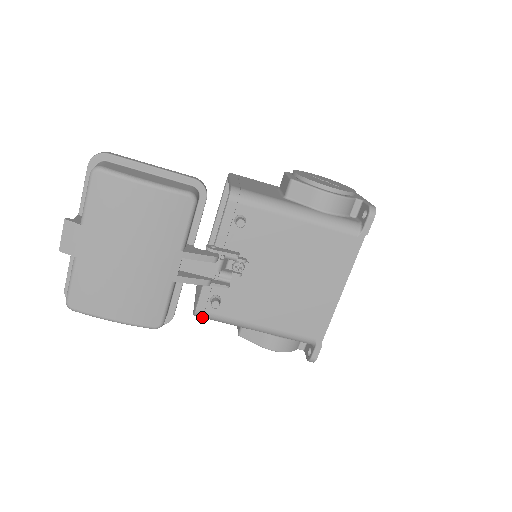
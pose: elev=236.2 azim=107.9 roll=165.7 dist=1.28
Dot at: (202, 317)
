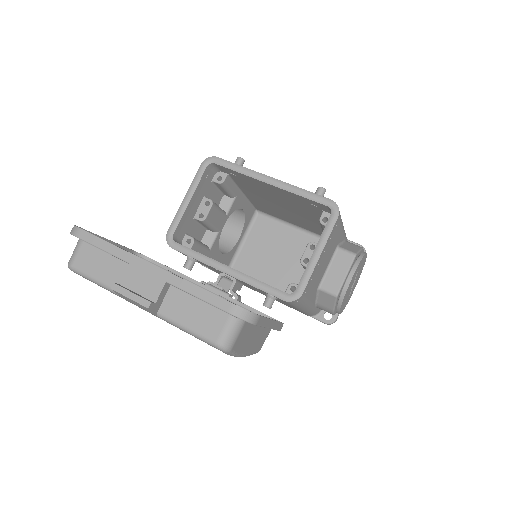
Dot at: occluded
